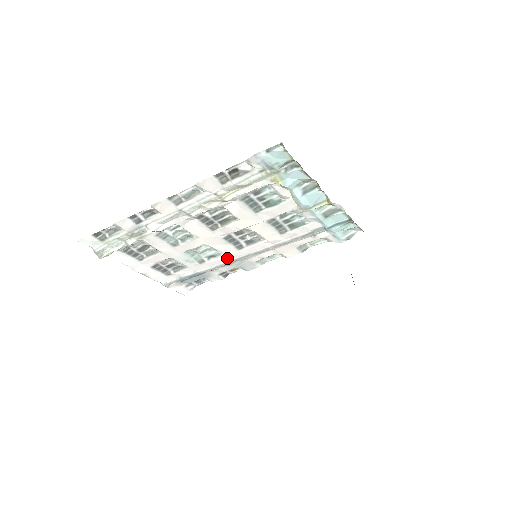
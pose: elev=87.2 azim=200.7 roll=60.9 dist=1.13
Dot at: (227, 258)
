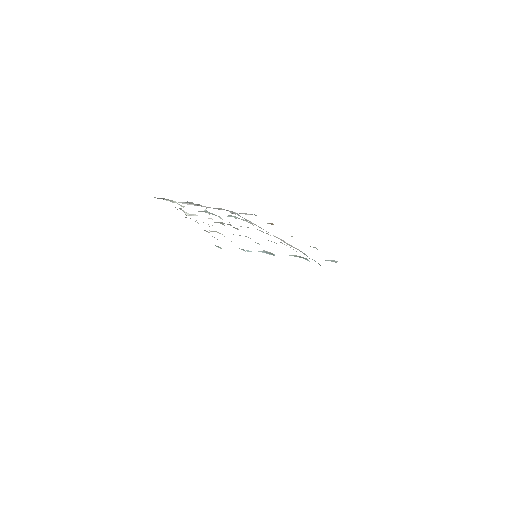
Dot at: occluded
